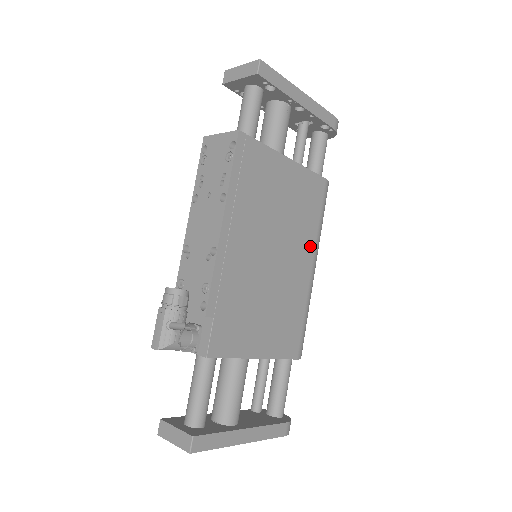
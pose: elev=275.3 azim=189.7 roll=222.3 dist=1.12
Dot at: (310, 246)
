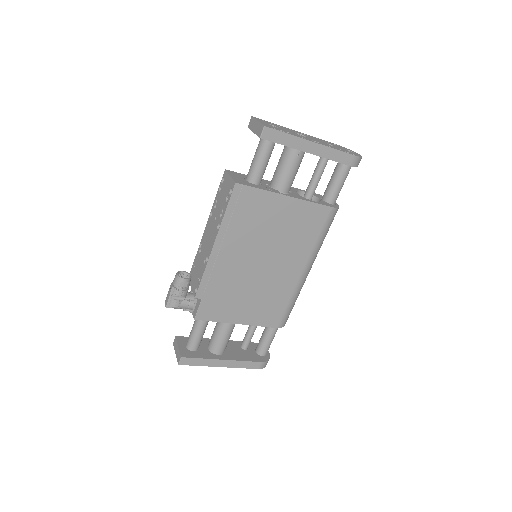
Dot at: (303, 257)
